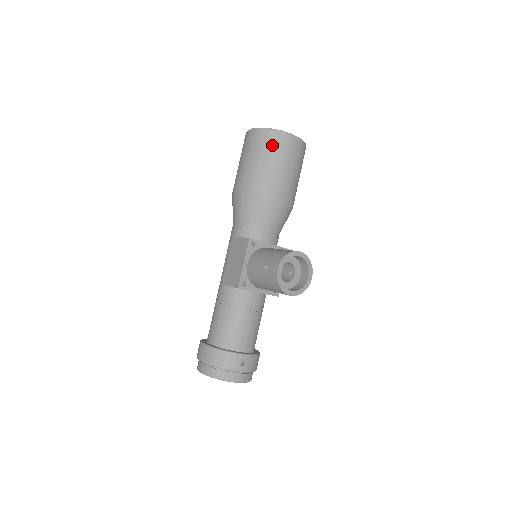
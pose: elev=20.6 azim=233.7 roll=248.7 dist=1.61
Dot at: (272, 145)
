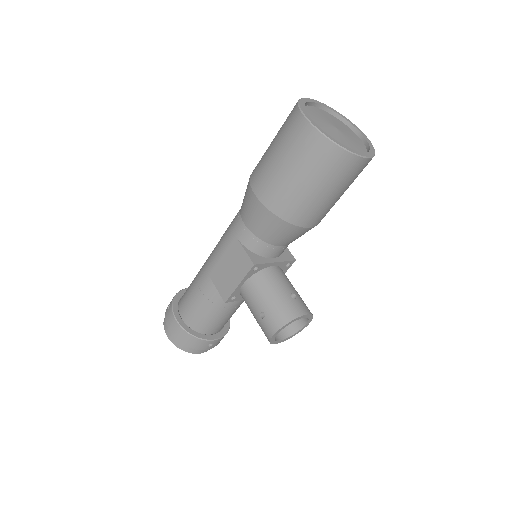
Dot at: (327, 167)
